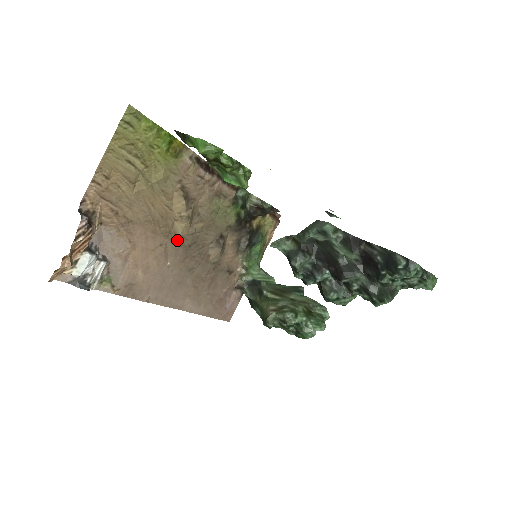
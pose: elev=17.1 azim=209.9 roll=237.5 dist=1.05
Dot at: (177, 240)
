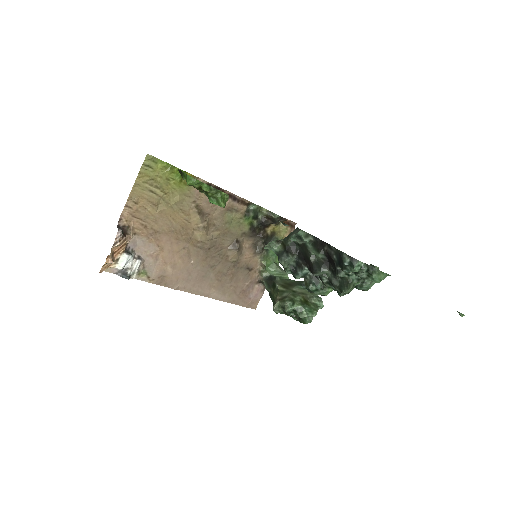
Dot at: (198, 244)
